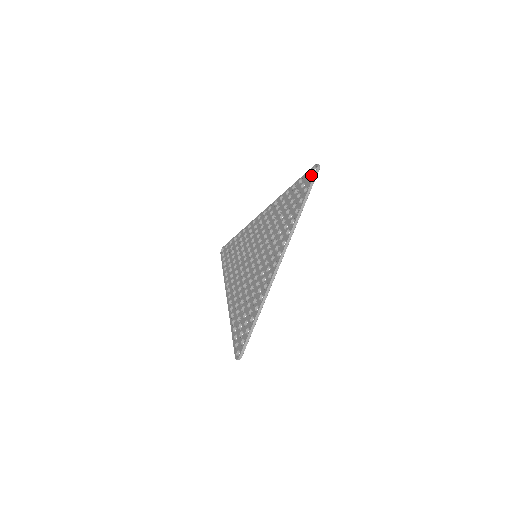
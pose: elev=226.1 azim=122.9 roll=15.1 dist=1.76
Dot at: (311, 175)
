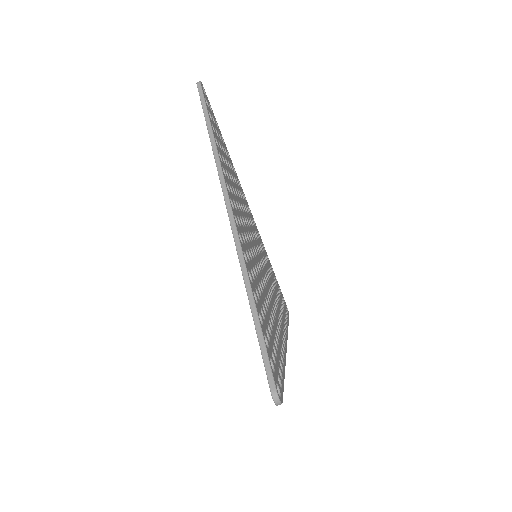
Dot at: occluded
